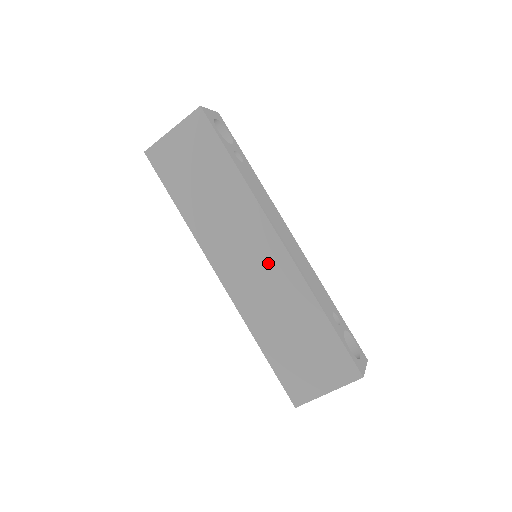
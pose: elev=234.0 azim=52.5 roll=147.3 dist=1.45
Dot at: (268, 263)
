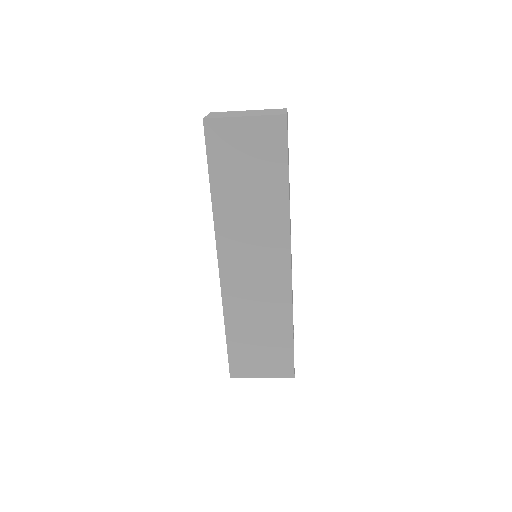
Dot at: (270, 276)
